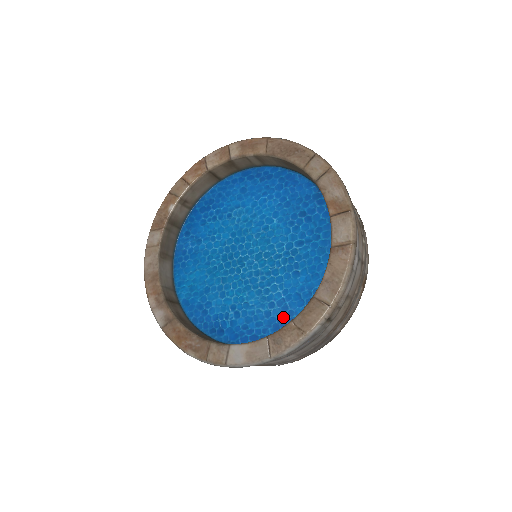
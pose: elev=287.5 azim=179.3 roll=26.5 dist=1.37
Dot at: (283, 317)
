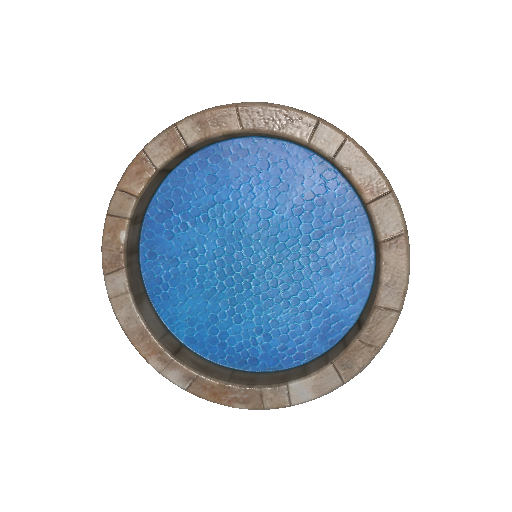
Dot at: (327, 325)
